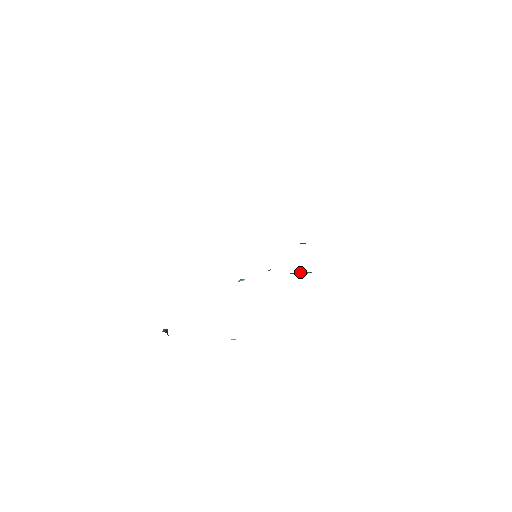
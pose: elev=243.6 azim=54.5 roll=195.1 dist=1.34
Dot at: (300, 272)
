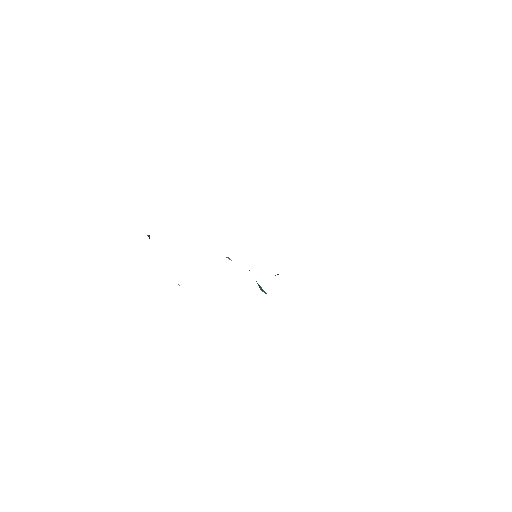
Dot at: occluded
